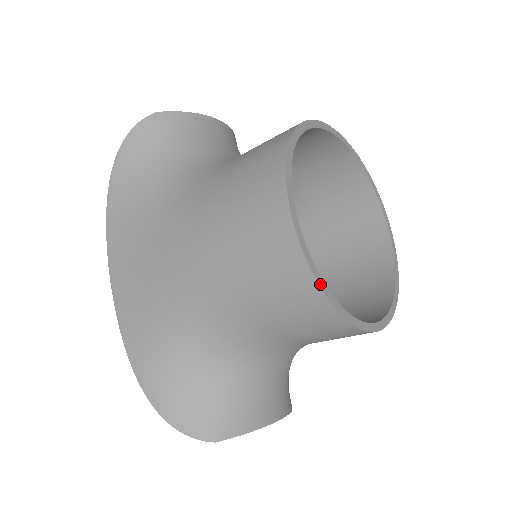
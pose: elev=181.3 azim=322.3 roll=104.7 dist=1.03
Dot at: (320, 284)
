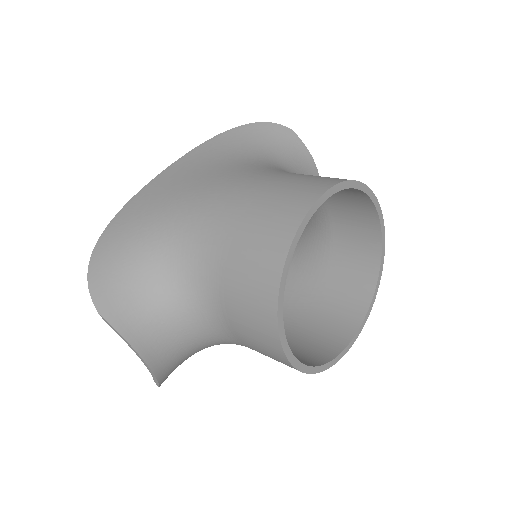
Dot at: (288, 256)
